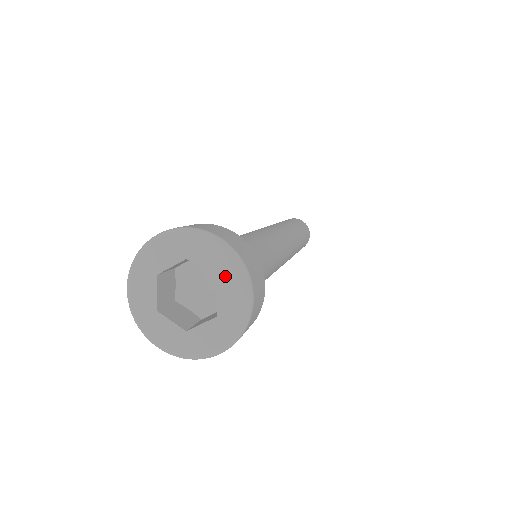
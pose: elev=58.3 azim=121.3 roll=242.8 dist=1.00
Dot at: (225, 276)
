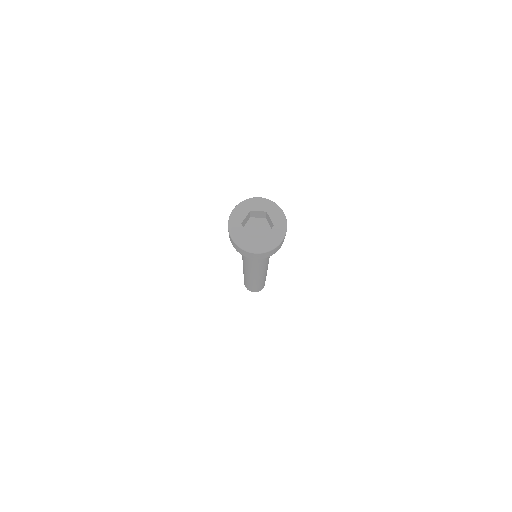
Dot at: (278, 226)
